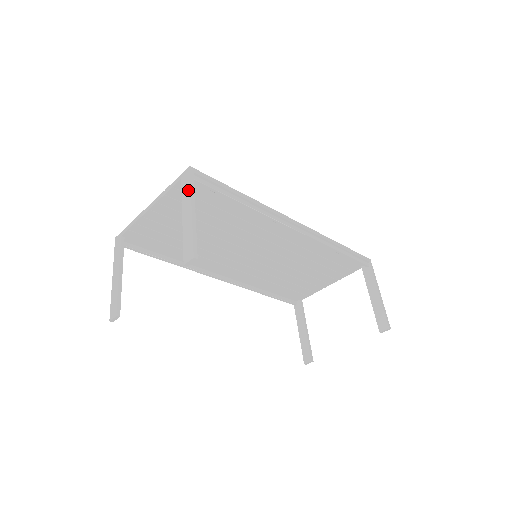
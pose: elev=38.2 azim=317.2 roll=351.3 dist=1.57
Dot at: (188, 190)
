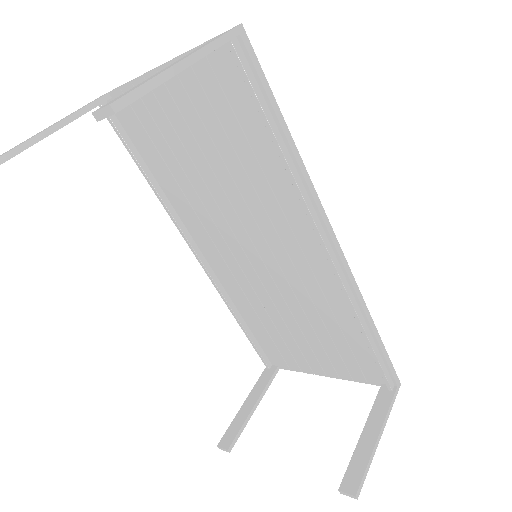
Dot at: (208, 42)
